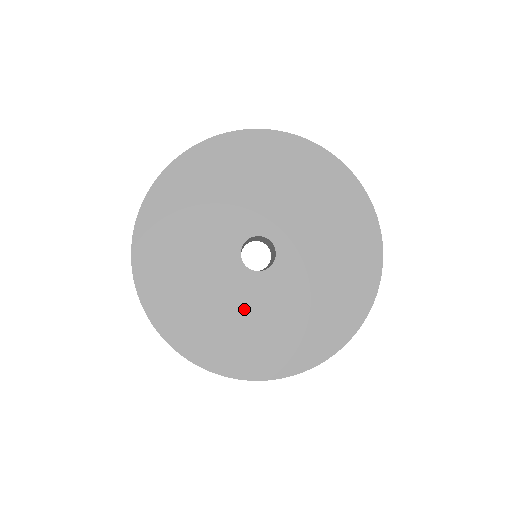
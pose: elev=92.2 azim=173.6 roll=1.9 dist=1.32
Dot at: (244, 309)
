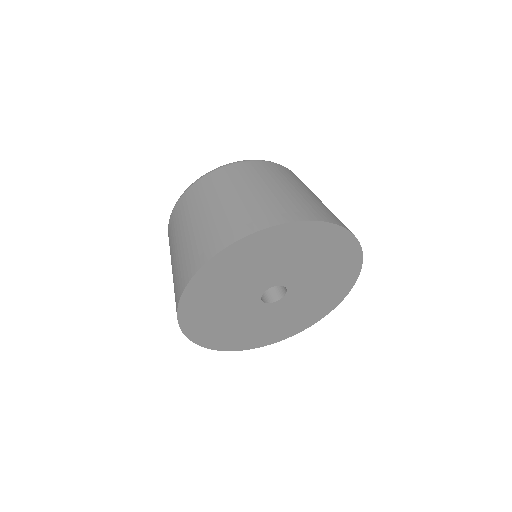
Dot at: (239, 318)
